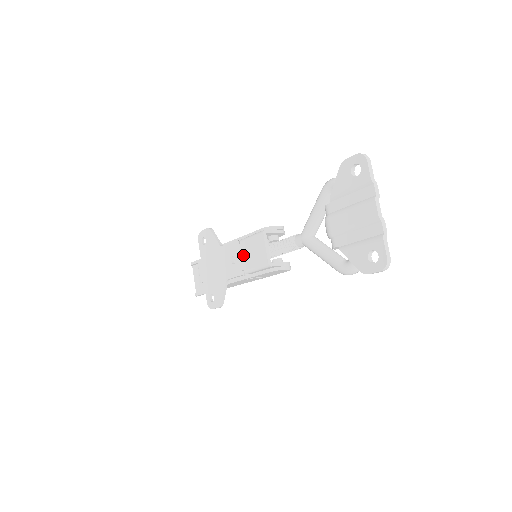
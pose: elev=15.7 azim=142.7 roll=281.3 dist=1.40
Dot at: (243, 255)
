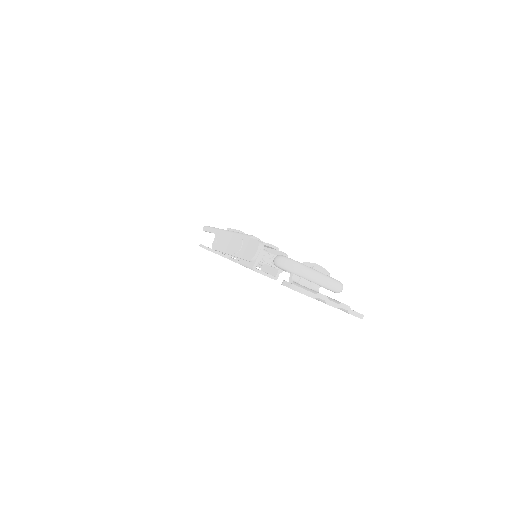
Dot at: occluded
